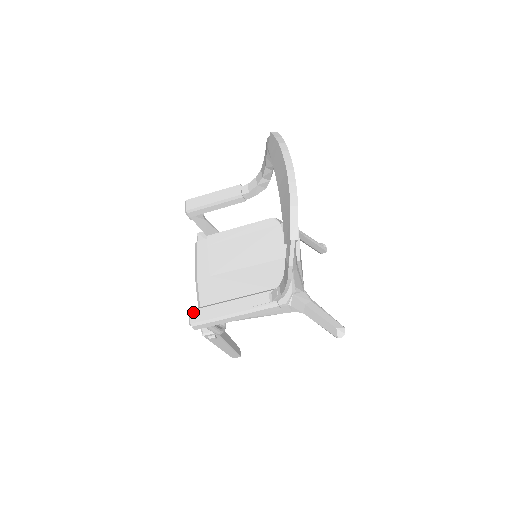
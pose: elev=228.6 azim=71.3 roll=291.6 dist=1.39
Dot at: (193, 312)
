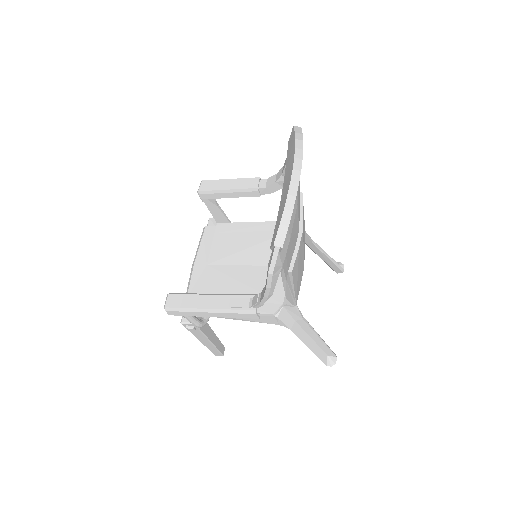
Dot at: (171, 296)
